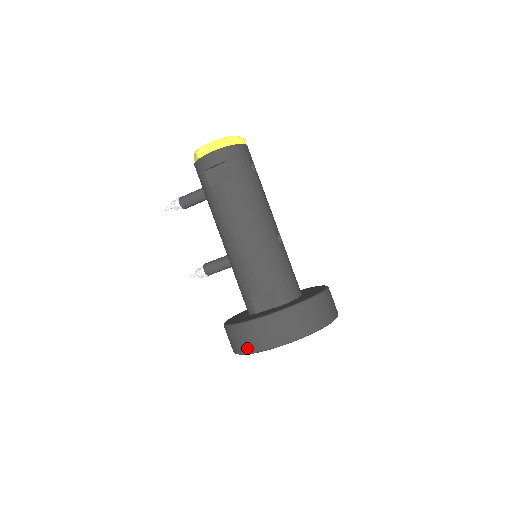
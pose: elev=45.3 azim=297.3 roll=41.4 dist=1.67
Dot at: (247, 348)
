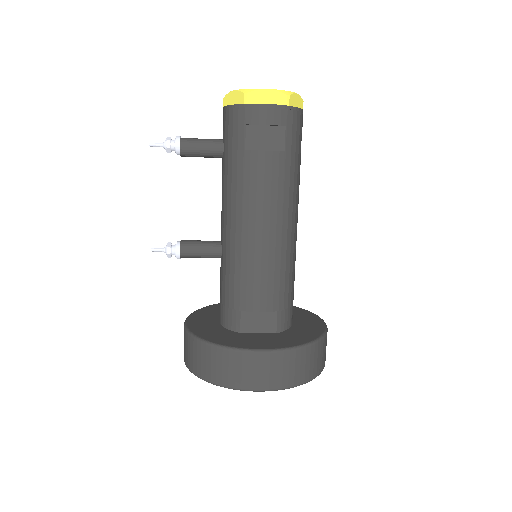
Dot at: (226, 380)
